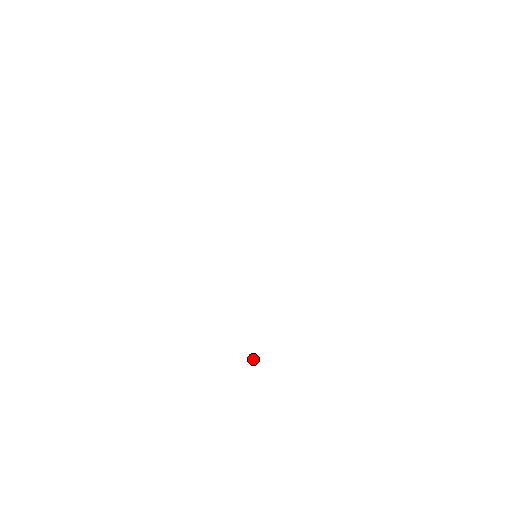
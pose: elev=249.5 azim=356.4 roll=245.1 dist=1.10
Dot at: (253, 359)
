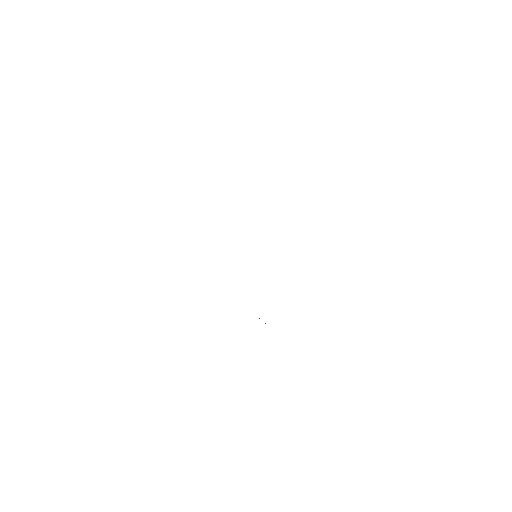
Dot at: occluded
